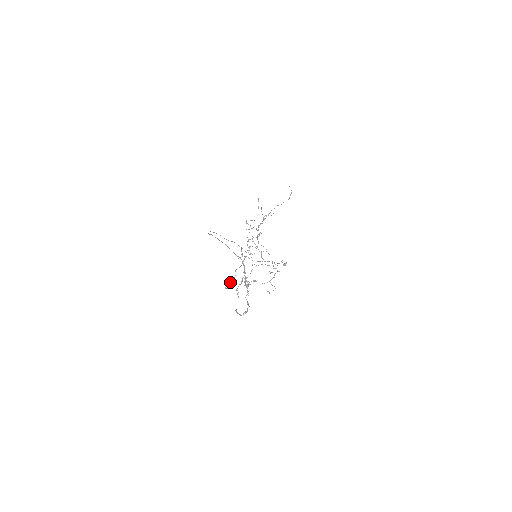
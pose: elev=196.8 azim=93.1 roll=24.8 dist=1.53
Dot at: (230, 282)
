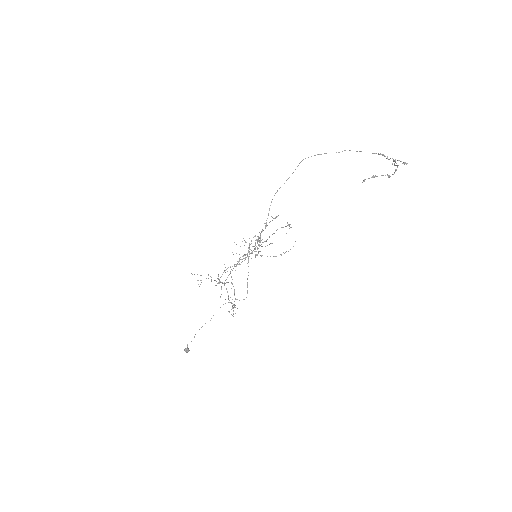
Dot at: occluded
